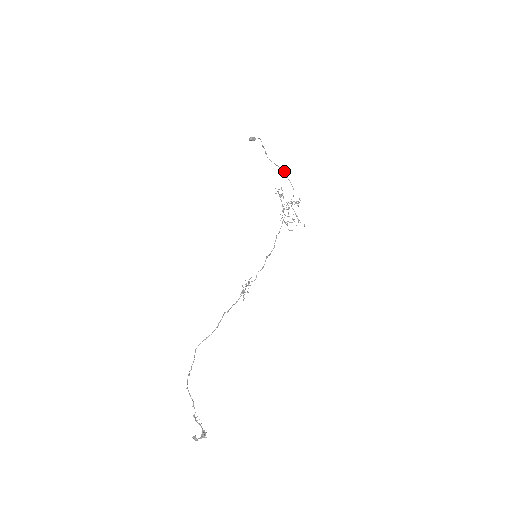
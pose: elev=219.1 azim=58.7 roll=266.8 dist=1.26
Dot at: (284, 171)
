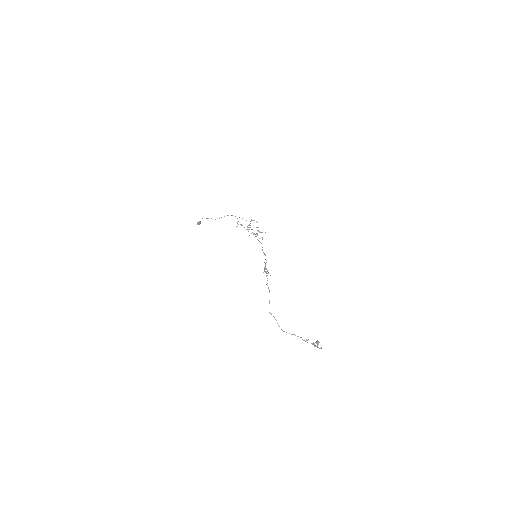
Dot at: (231, 215)
